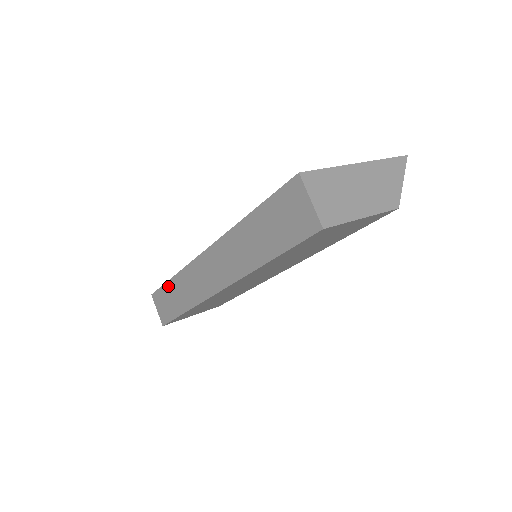
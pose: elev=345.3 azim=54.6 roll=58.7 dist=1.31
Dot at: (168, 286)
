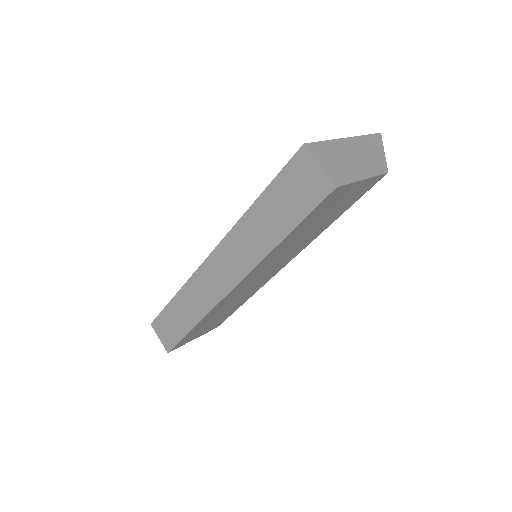
Dot at: (170, 307)
